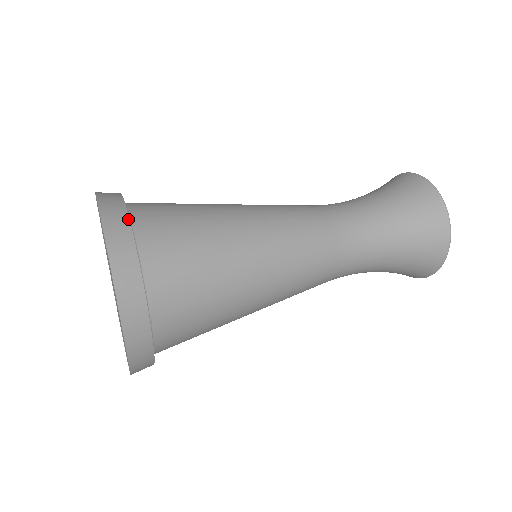
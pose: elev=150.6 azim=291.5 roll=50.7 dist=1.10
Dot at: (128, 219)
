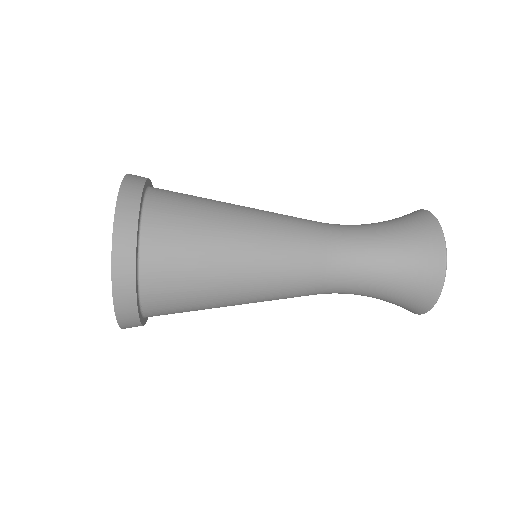
Dot at: (150, 180)
